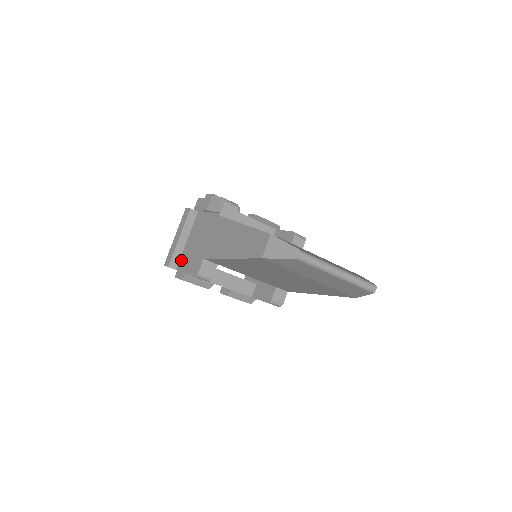
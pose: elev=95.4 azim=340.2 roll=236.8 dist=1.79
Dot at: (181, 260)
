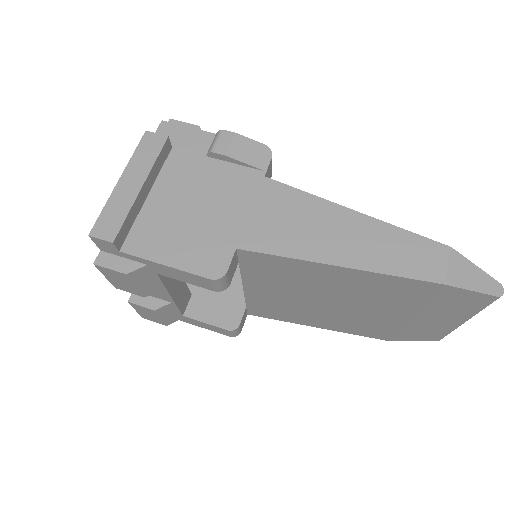
Dot at: (138, 234)
